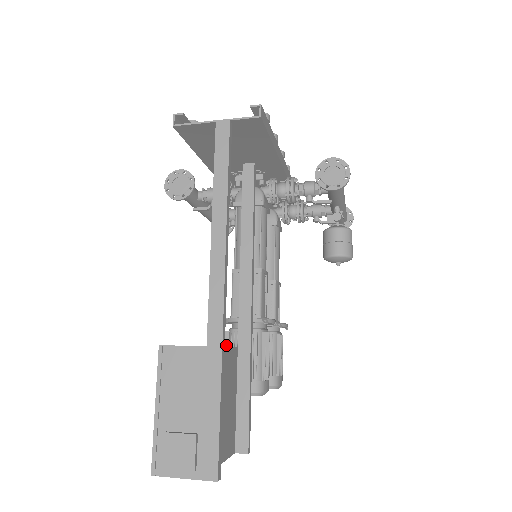
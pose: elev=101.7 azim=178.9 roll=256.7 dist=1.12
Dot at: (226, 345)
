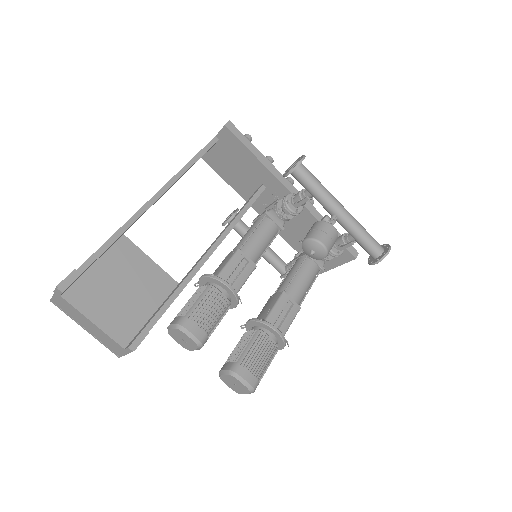
Dot at: occluded
